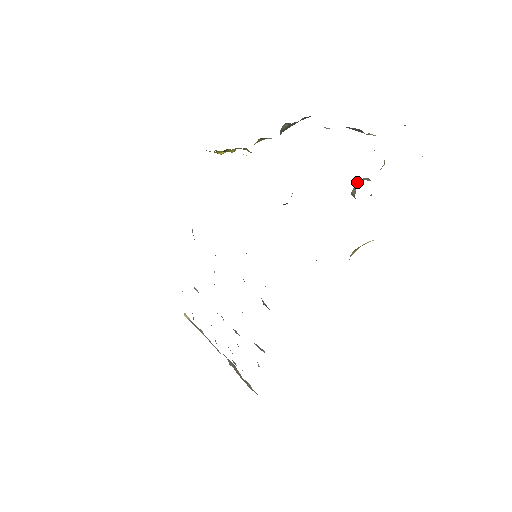
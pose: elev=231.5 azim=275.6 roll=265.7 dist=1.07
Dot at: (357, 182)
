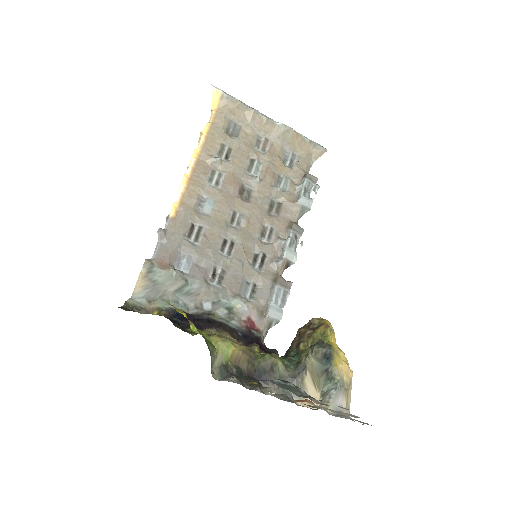
Dot at: (307, 370)
